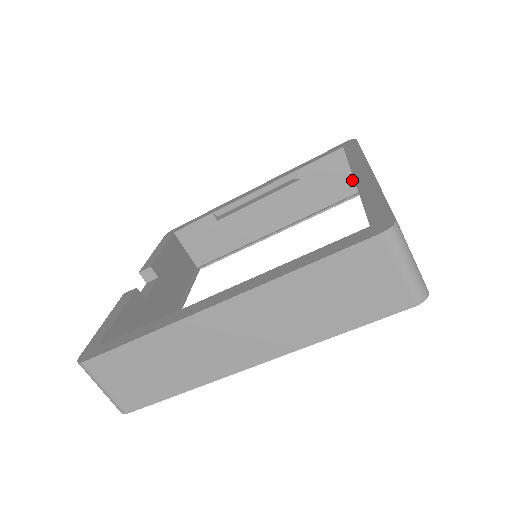
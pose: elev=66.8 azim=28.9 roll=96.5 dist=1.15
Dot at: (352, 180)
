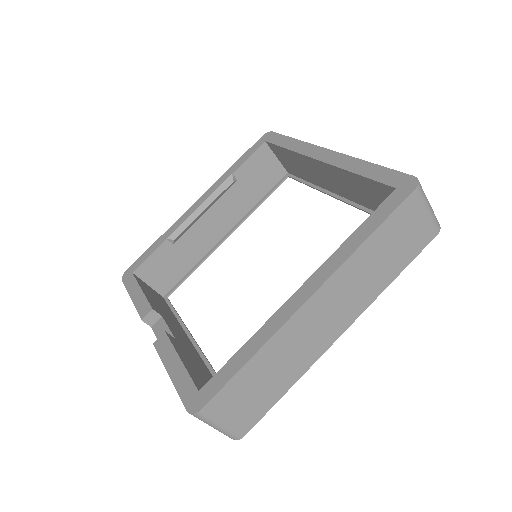
Dot at: (278, 167)
